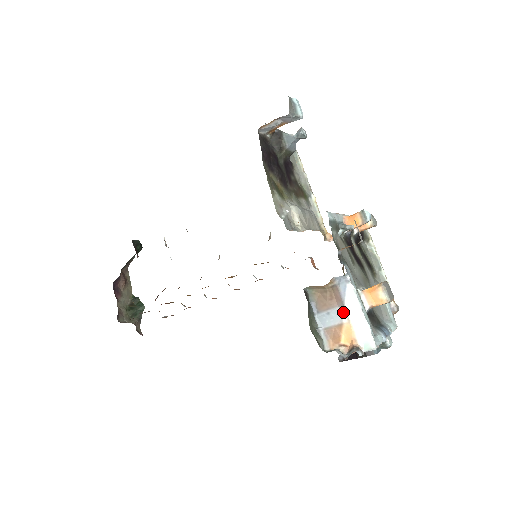
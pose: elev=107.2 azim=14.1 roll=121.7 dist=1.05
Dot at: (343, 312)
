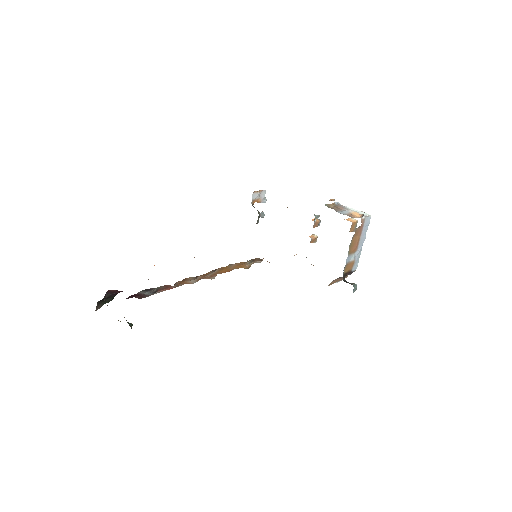
Dot at: (347, 210)
